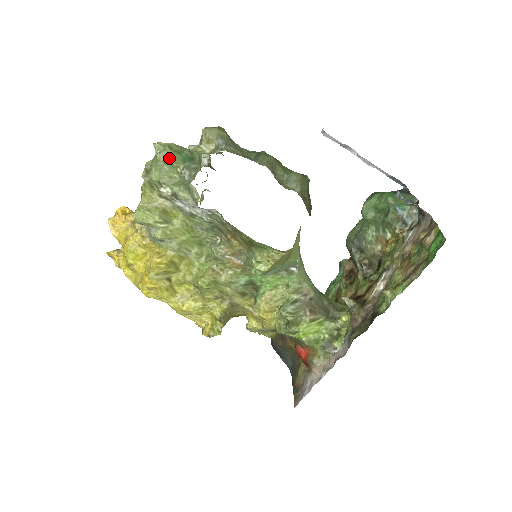
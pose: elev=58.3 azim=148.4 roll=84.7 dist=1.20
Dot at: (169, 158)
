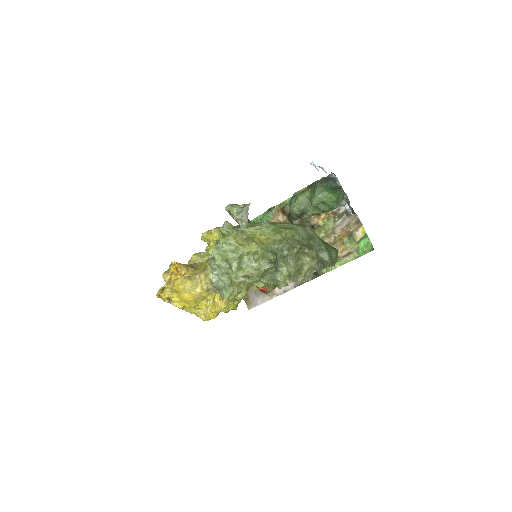
Dot at: (269, 269)
